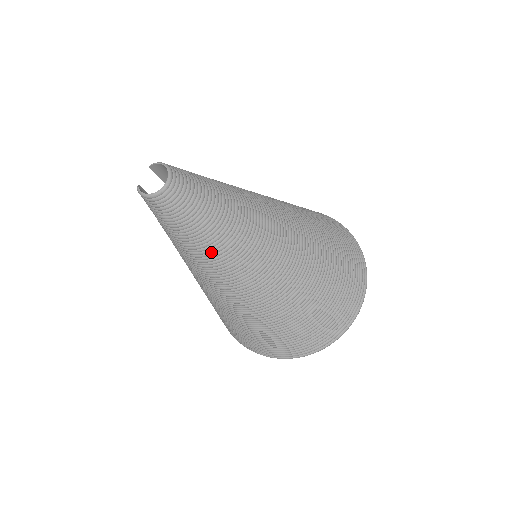
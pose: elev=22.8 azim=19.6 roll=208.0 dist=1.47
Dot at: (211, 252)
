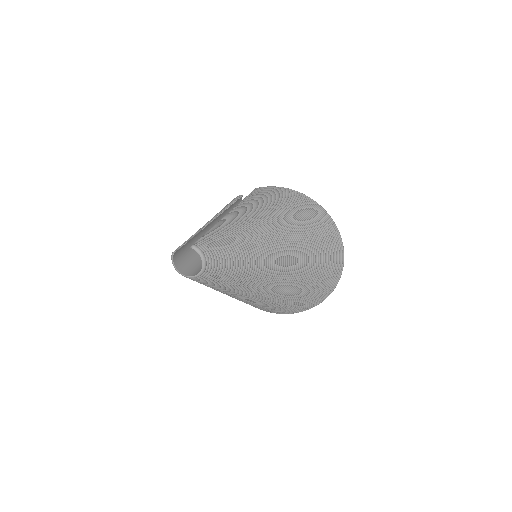
Dot at: occluded
